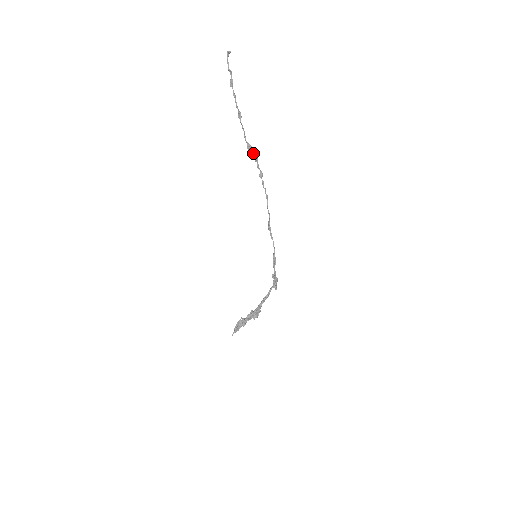
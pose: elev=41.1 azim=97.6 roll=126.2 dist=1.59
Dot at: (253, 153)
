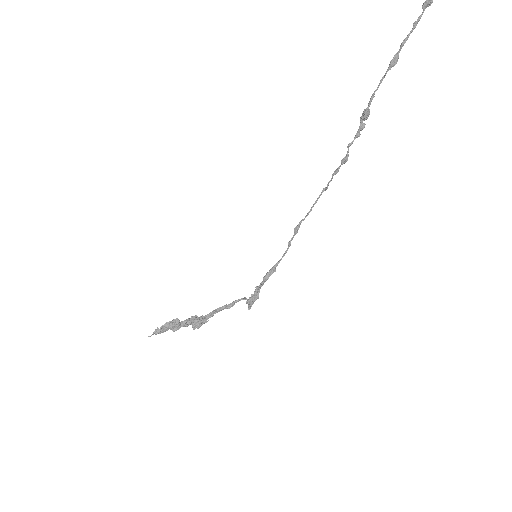
Dot at: (362, 125)
